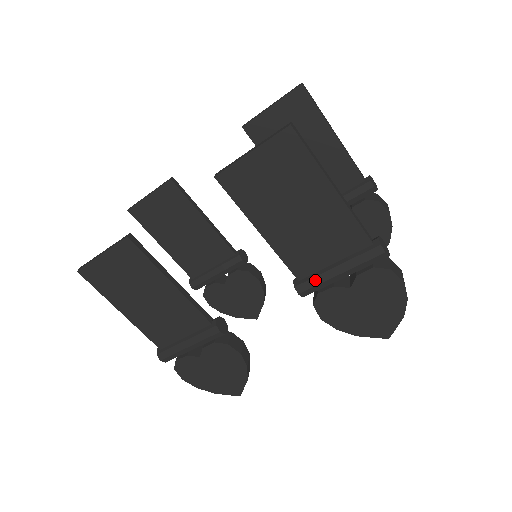
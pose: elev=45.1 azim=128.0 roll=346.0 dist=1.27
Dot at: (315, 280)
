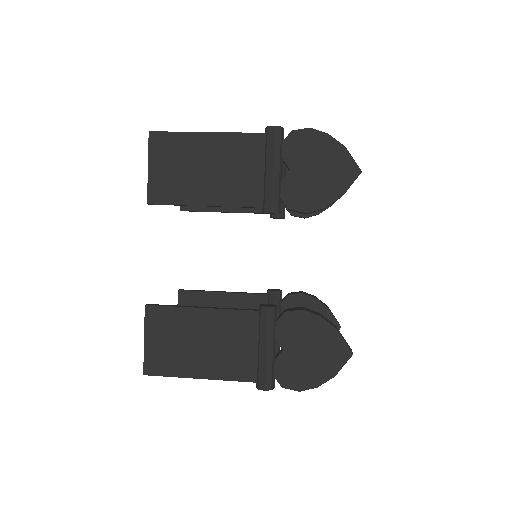
Dot at: (267, 192)
